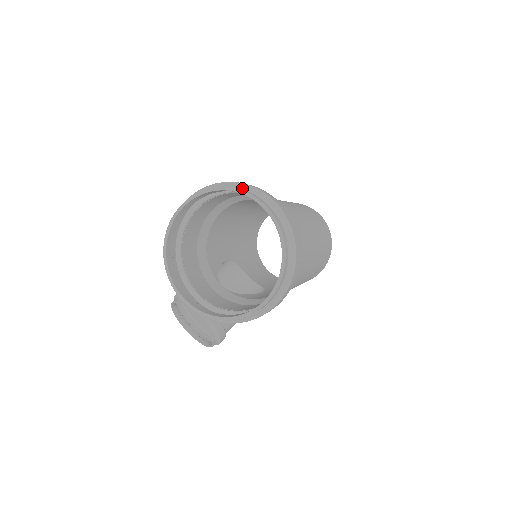
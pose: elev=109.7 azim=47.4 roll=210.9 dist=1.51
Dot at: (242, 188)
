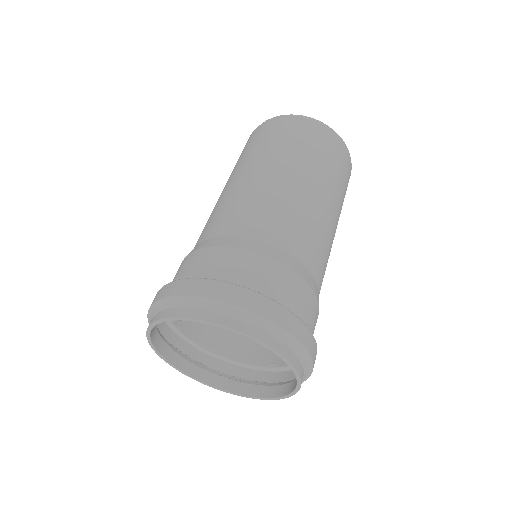
Dot at: (247, 319)
